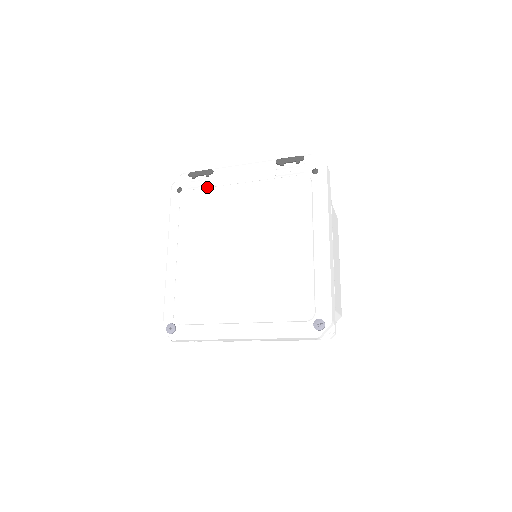
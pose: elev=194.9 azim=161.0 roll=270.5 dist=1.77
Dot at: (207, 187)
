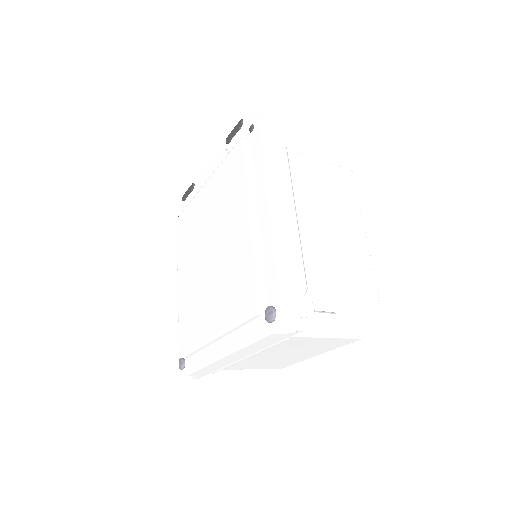
Dot at: occluded
